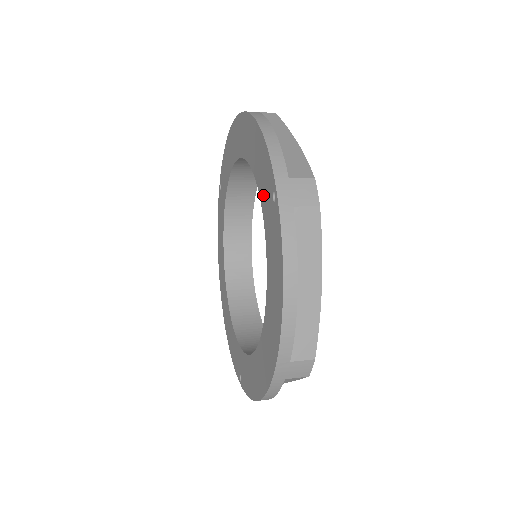
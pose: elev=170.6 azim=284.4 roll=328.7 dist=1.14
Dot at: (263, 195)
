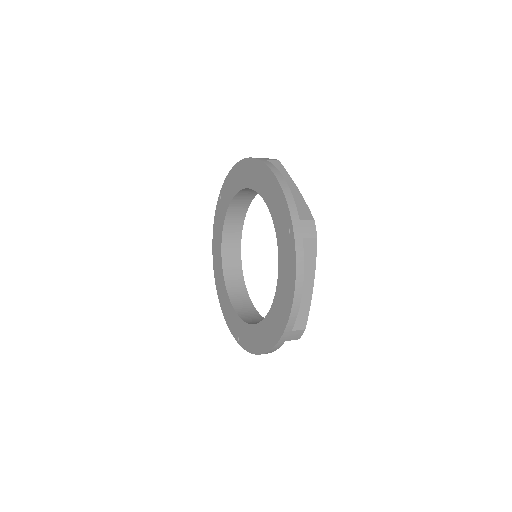
Dot at: (278, 225)
